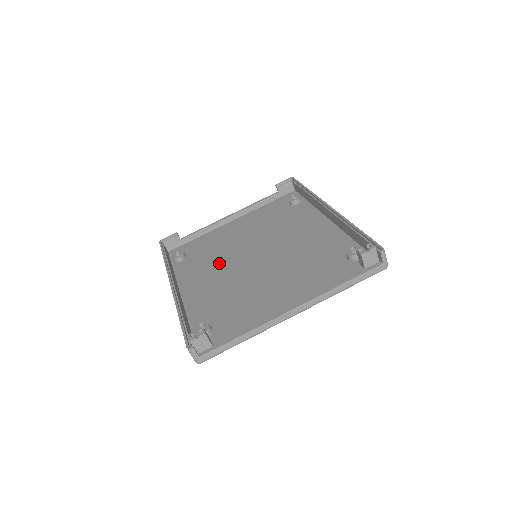
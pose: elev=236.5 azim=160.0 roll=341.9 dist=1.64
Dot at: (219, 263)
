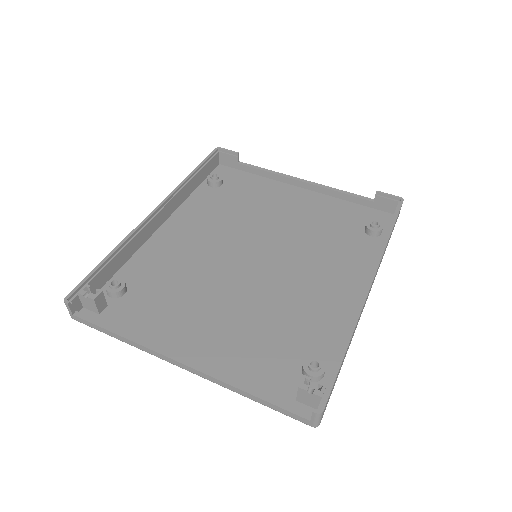
Dot at: (226, 226)
